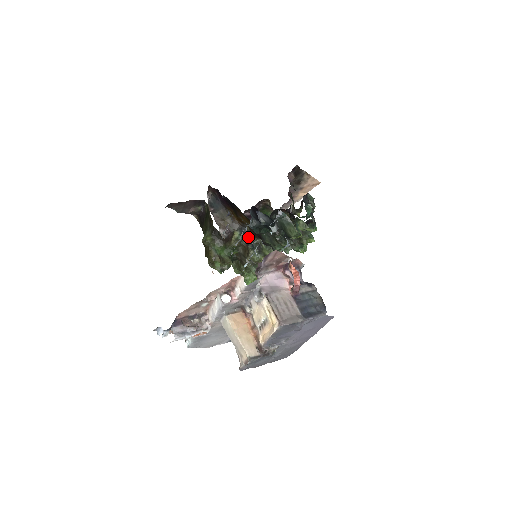
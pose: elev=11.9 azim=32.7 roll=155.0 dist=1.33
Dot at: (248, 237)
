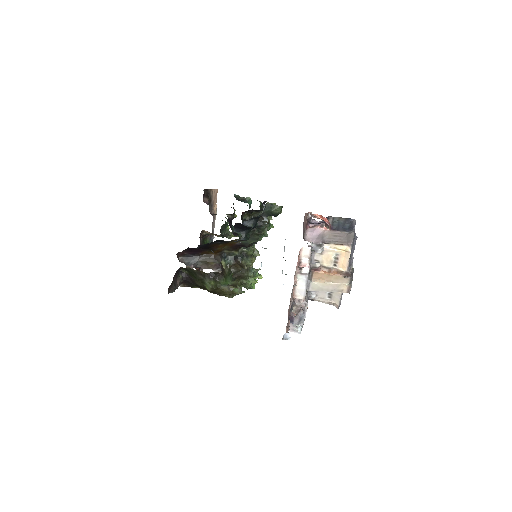
Dot at: (231, 257)
